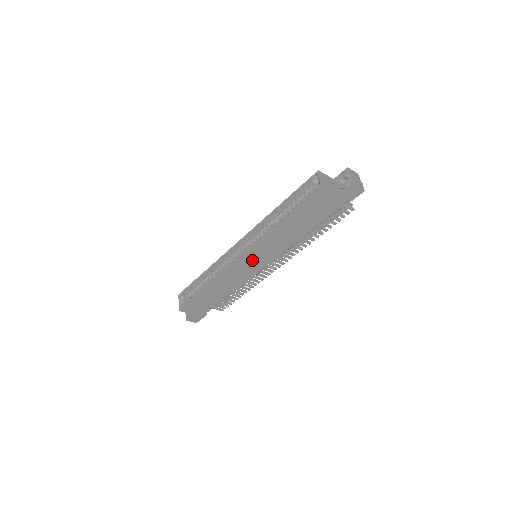
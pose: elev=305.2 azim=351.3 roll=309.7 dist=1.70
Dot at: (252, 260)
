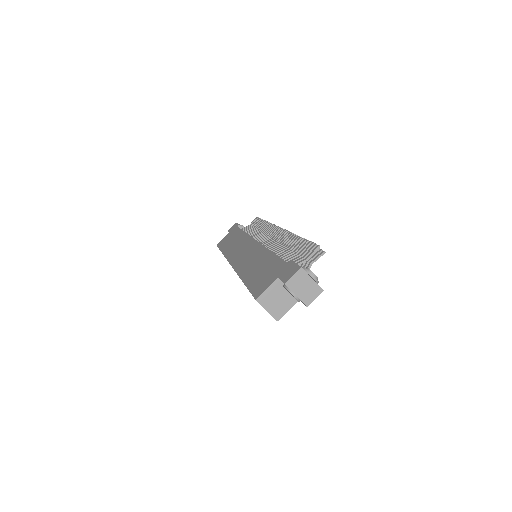
Dot at: occluded
